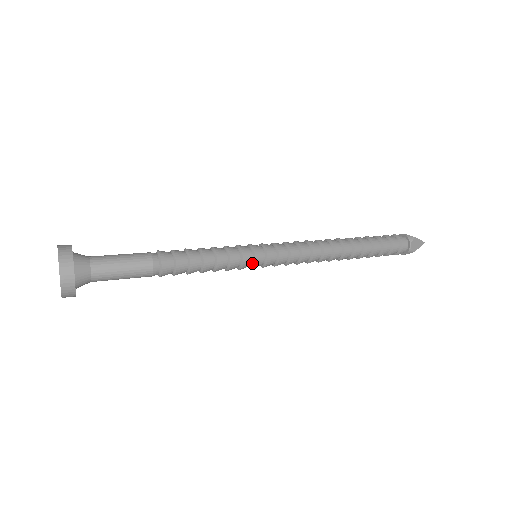
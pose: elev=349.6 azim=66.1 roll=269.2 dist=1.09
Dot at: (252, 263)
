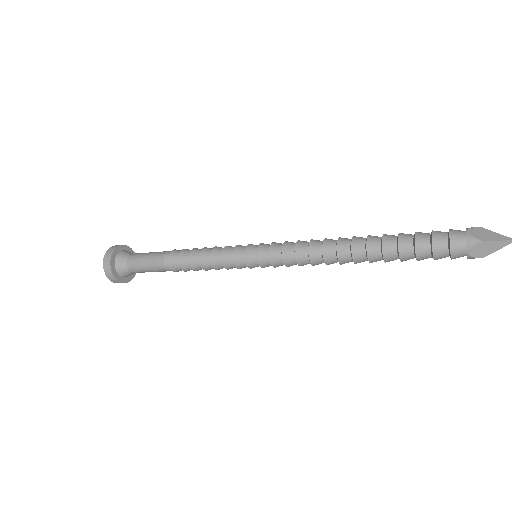
Dot at: (248, 266)
